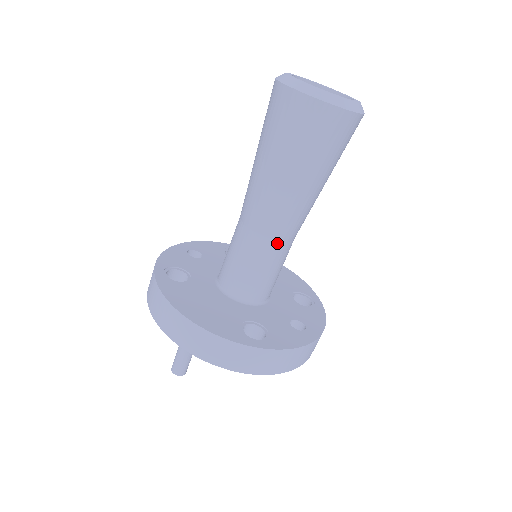
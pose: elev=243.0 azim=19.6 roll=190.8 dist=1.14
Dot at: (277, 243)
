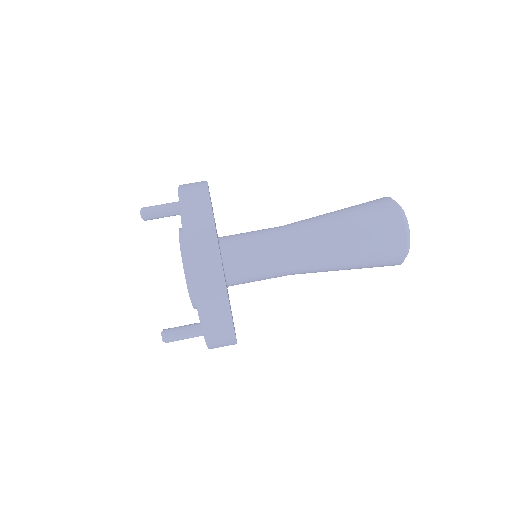
Dot at: (283, 234)
